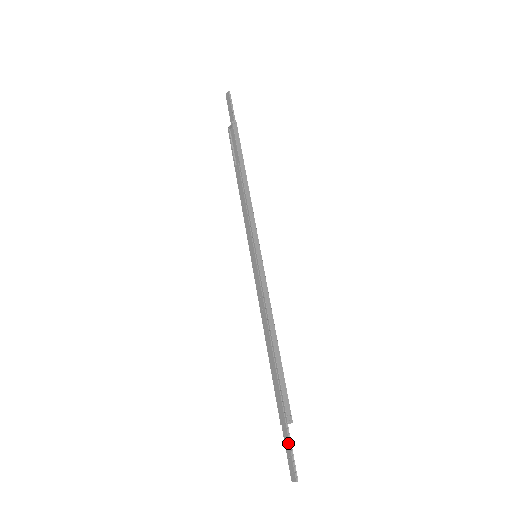
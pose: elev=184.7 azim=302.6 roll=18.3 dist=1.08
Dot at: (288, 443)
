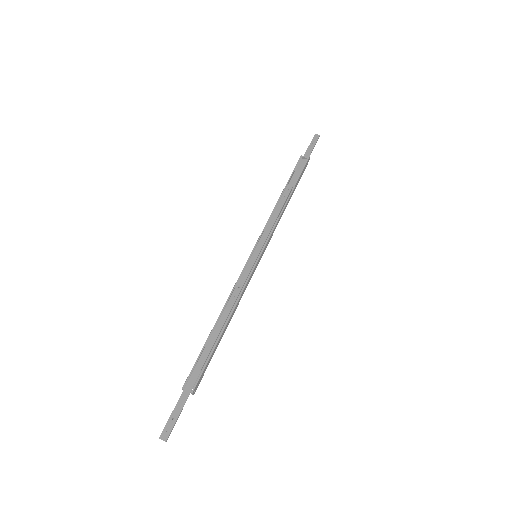
Dot at: (181, 407)
